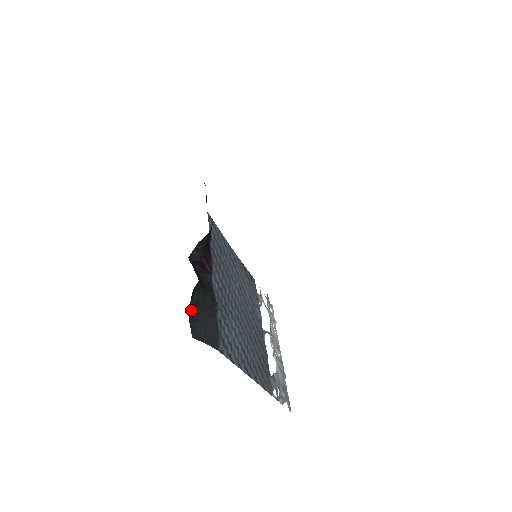
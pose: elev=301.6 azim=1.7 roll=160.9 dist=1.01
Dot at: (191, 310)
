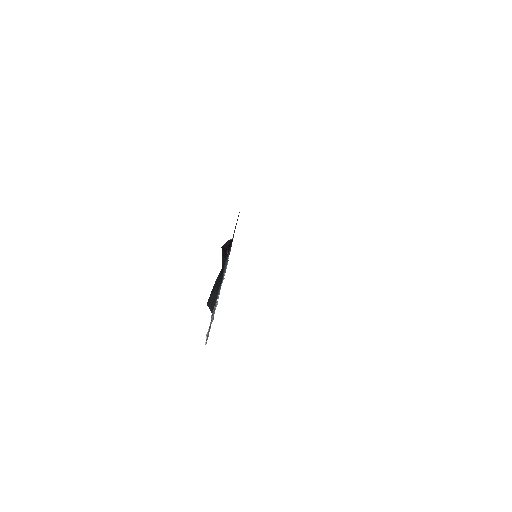
Dot at: (213, 287)
